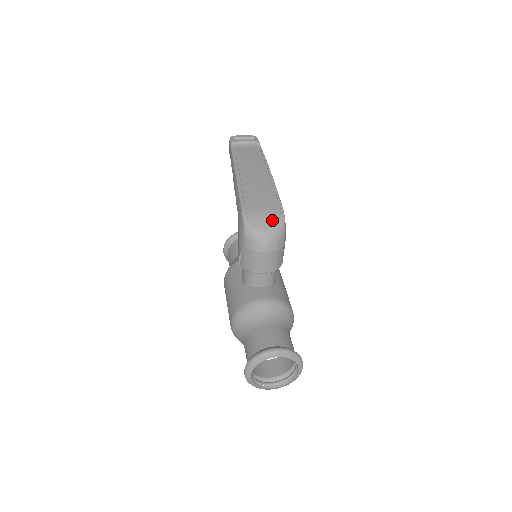
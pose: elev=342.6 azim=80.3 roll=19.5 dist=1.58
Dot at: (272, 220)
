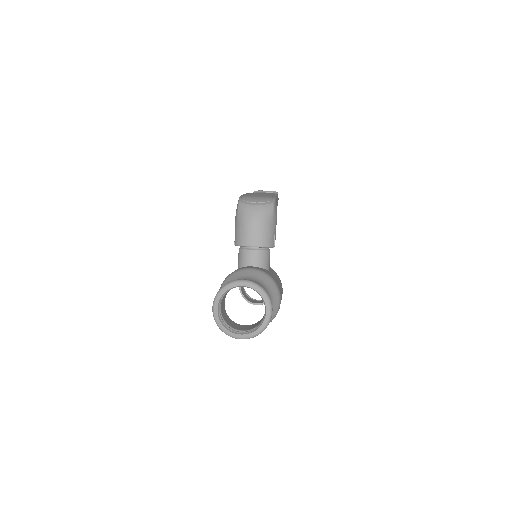
Dot at: (263, 200)
